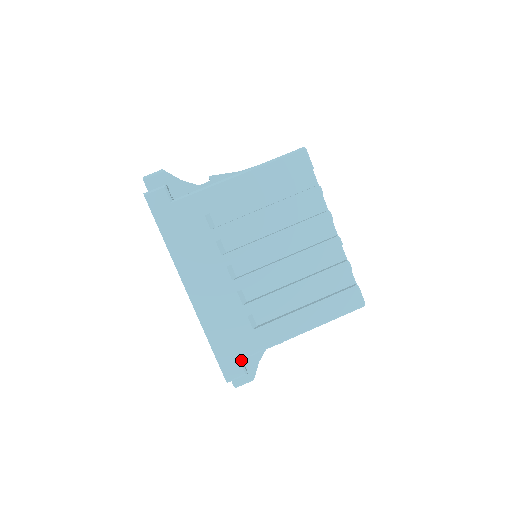
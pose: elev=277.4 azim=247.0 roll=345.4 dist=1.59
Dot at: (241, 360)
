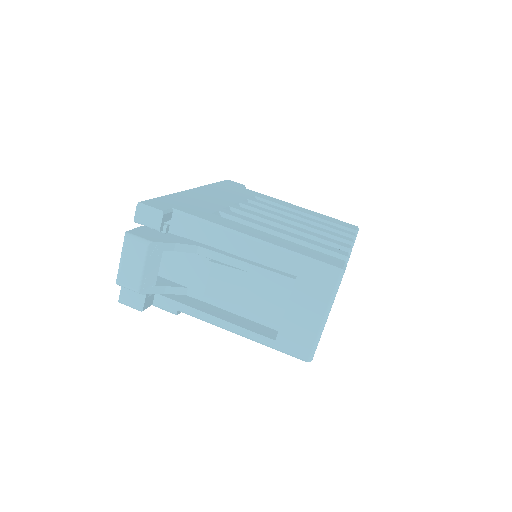
Dot at: (173, 211)
